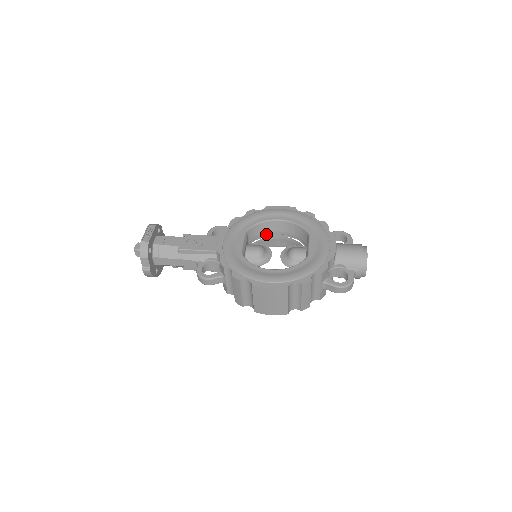
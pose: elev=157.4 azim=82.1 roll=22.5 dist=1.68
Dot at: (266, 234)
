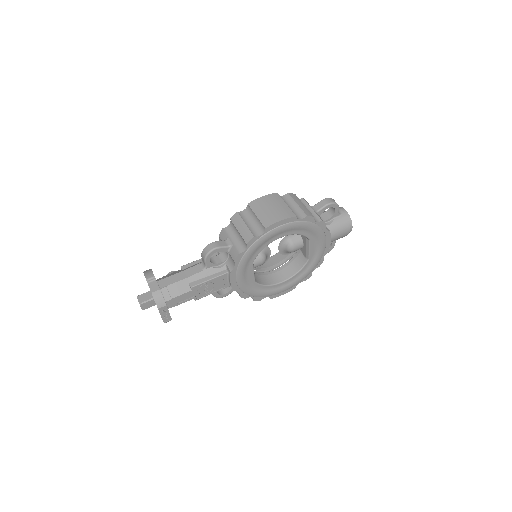
Dot at: occluded
